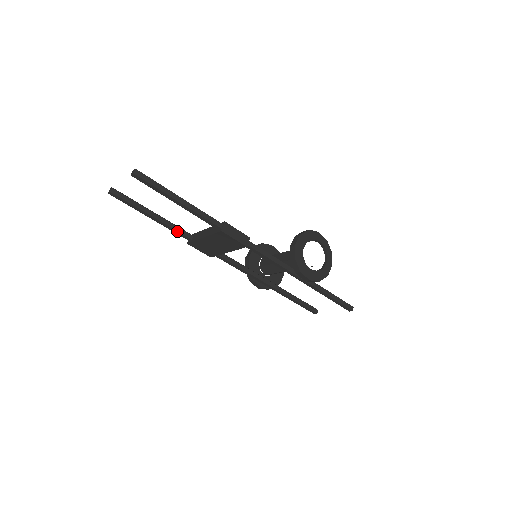
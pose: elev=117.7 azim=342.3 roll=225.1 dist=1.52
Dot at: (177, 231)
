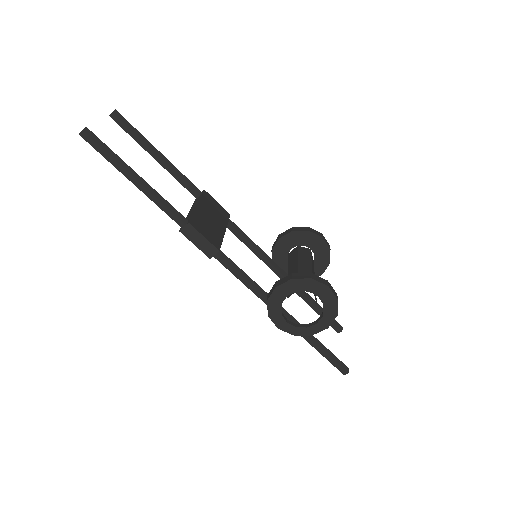
Dot at: (181, 183)
